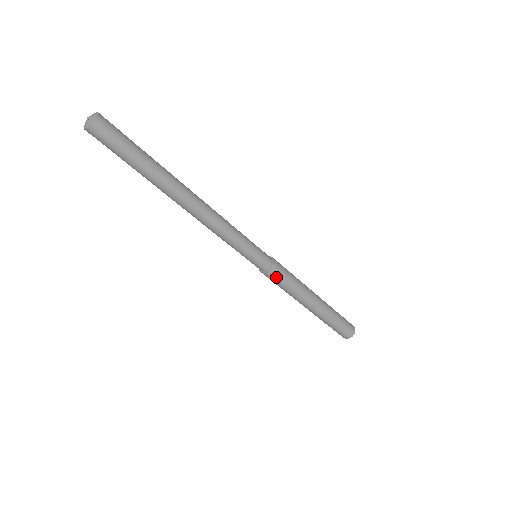
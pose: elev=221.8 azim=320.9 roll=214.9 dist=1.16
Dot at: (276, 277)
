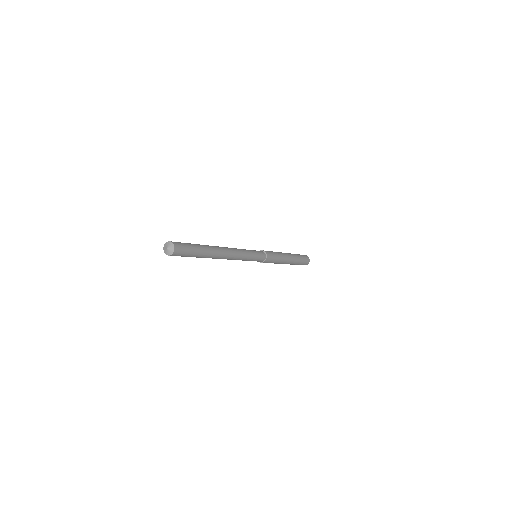
Dot at: occluded
